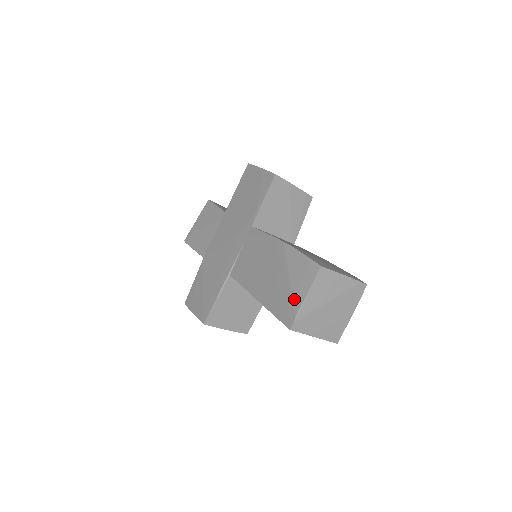
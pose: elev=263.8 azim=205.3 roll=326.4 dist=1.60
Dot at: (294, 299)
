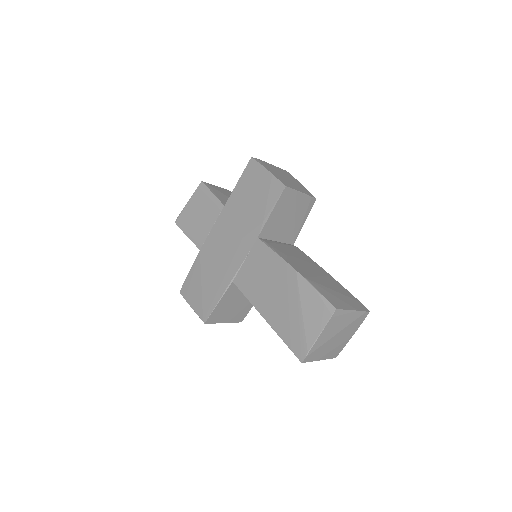
Dot at: (307, 334)
